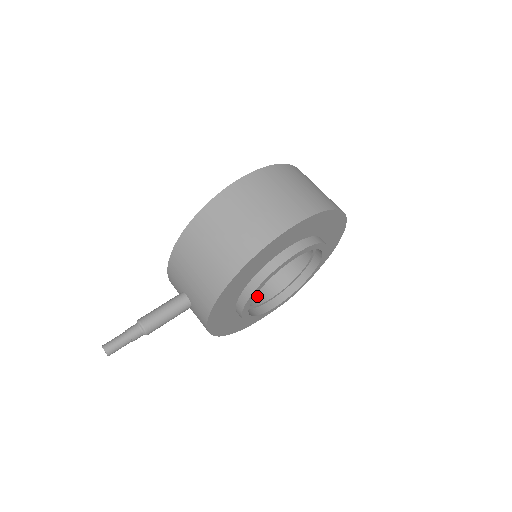
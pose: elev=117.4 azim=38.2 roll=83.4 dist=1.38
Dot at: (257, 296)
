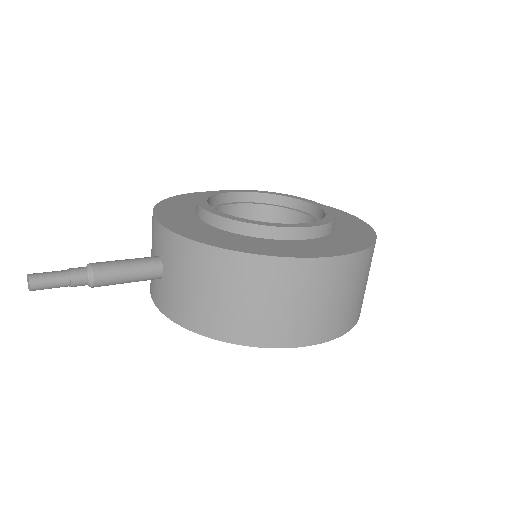
Dot at: occluded
